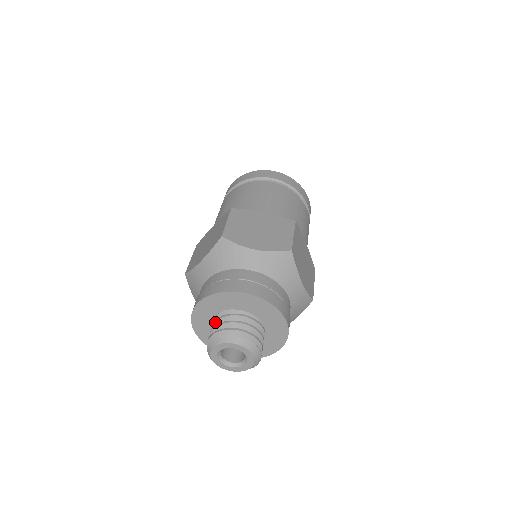
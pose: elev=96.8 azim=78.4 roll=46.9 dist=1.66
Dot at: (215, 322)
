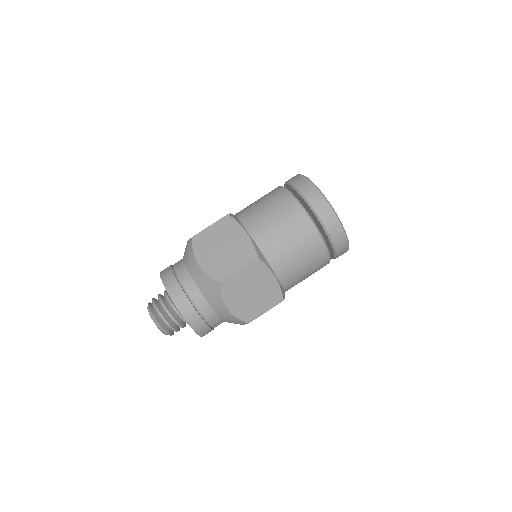
Dot at: occluded
